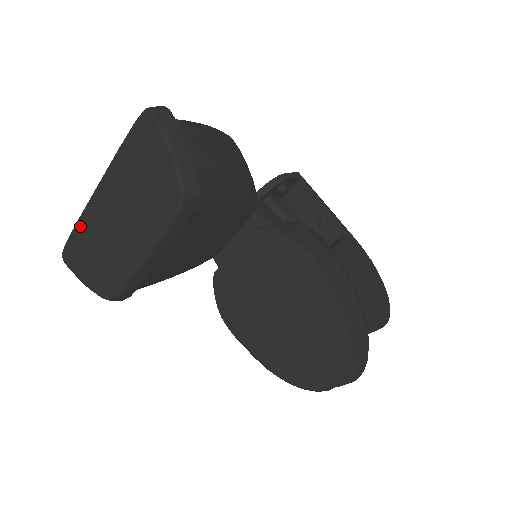
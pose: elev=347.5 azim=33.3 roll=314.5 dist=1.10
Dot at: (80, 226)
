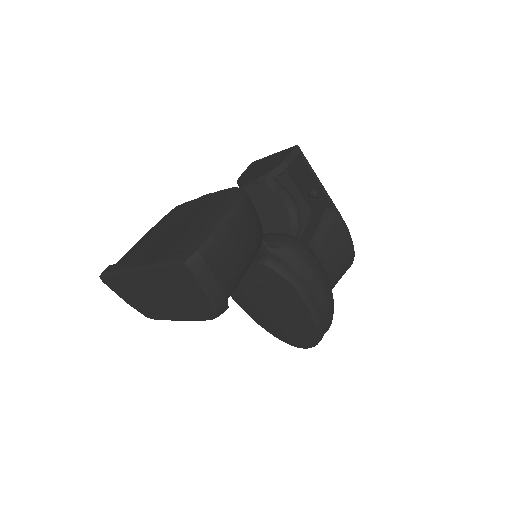
Dot at: (118, 277)
